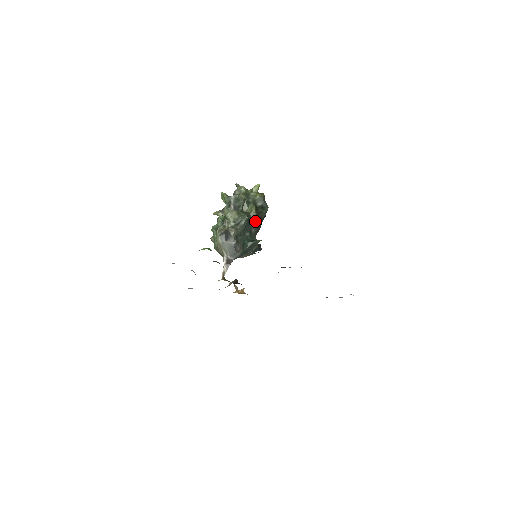
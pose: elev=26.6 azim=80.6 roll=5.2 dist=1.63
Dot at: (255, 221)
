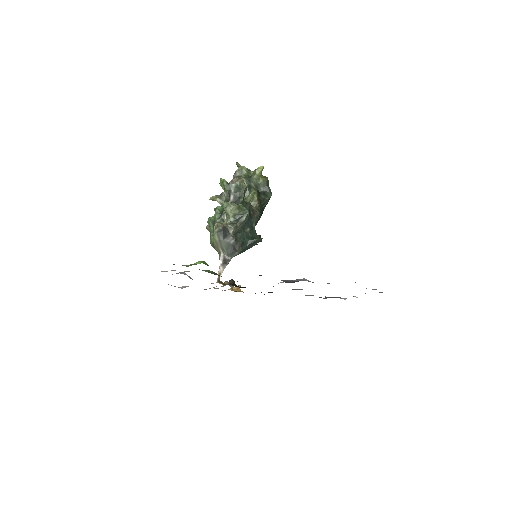
Dot at: (256, 210)
